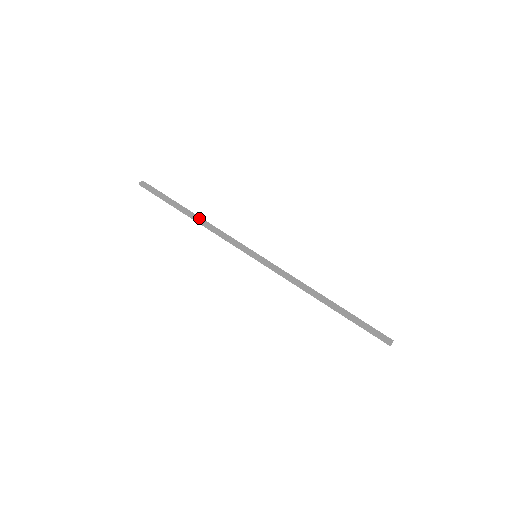
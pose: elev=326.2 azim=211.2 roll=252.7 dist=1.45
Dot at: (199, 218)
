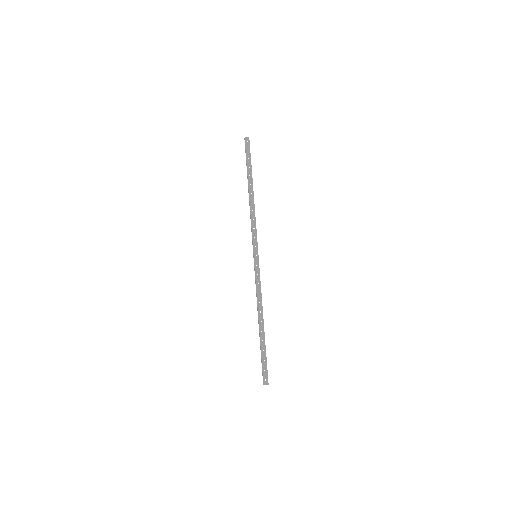
Dot at: (252, 198)
